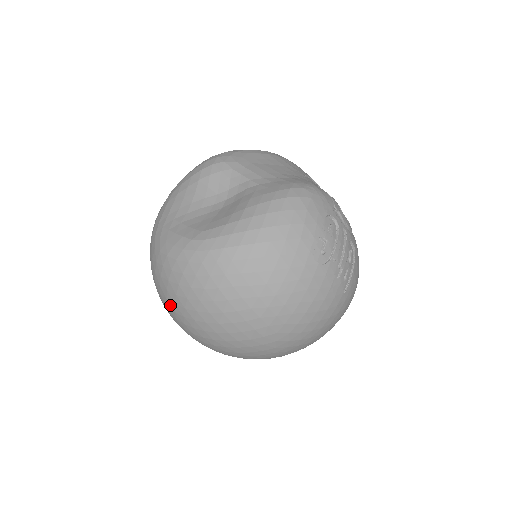
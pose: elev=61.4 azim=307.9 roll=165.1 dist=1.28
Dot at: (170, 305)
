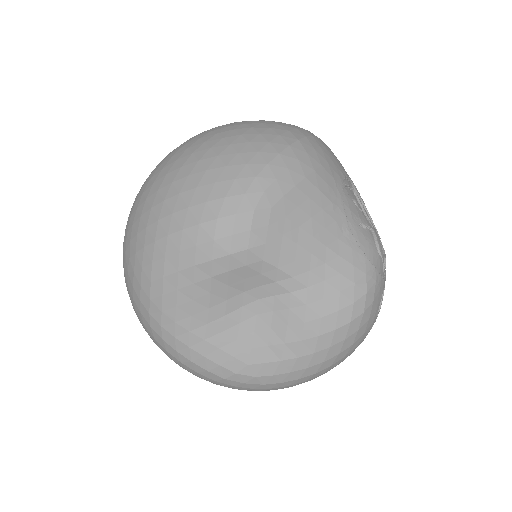
Dot at: occluded
